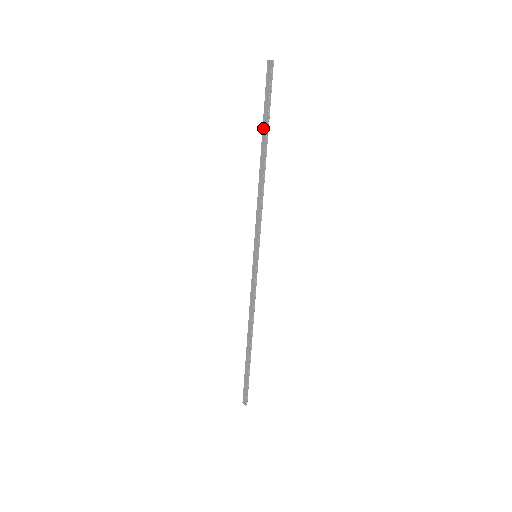
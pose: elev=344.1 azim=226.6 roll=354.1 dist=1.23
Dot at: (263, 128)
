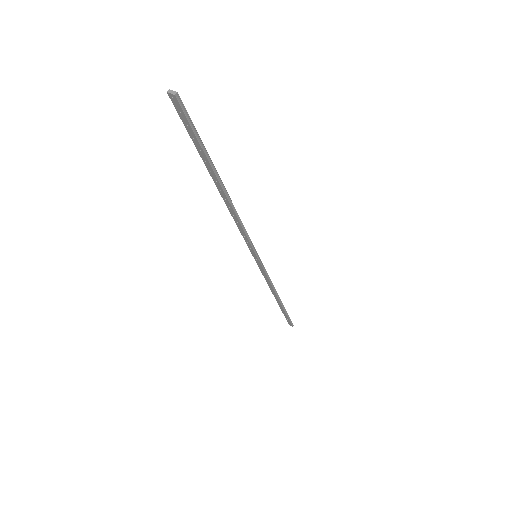
Dot at: (205, 164)
